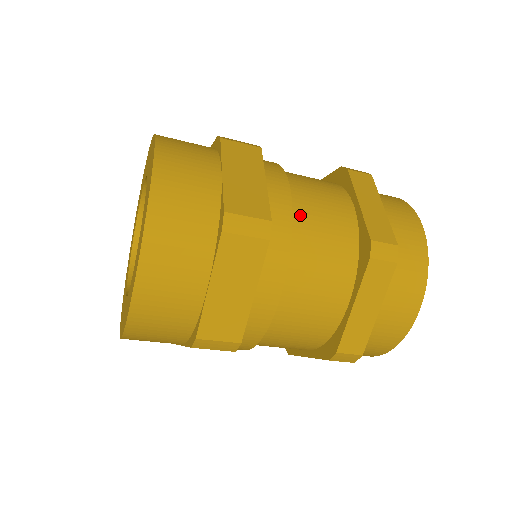
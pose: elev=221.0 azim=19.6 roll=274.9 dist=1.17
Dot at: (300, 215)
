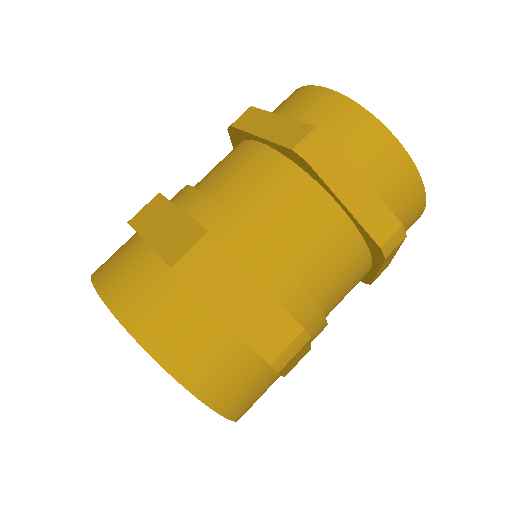
Dot at: (229, 199)
